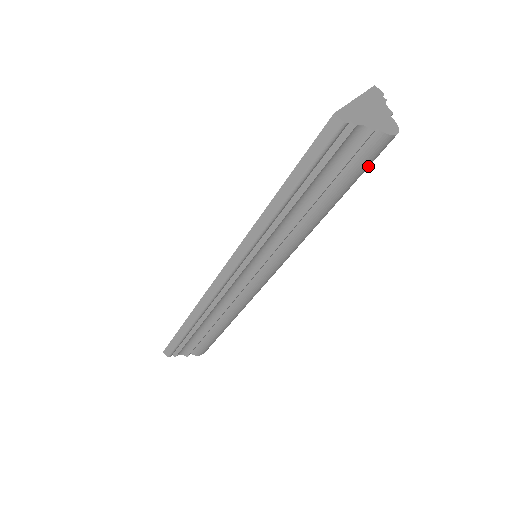
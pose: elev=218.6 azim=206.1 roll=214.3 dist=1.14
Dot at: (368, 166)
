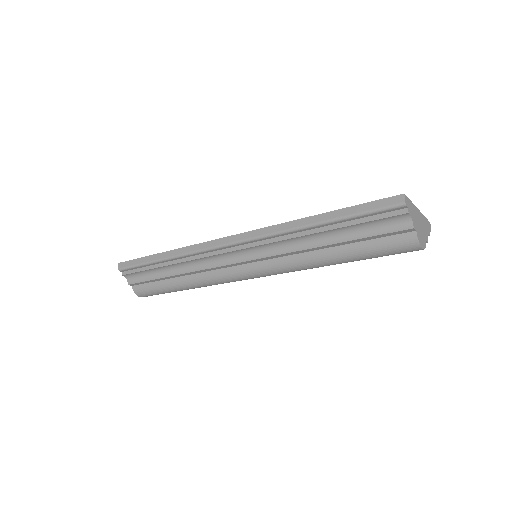
Dot at: (387, 253)
